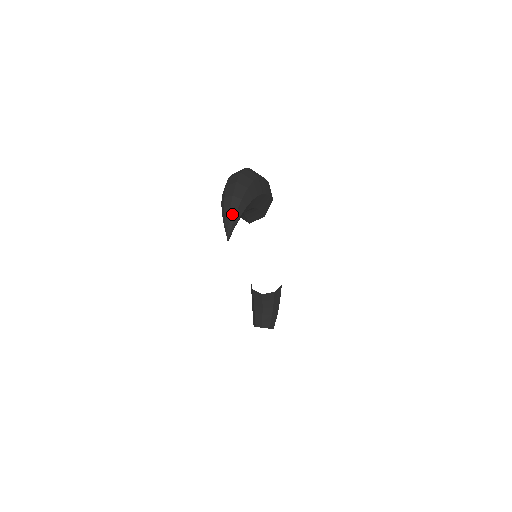
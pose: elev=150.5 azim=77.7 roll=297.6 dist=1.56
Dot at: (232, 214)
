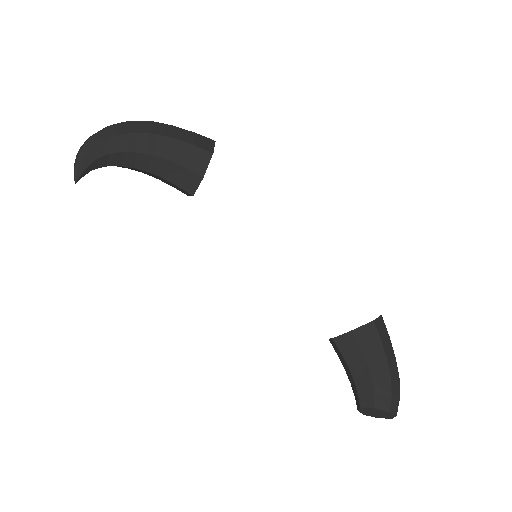
Dot at: (79, 152)
